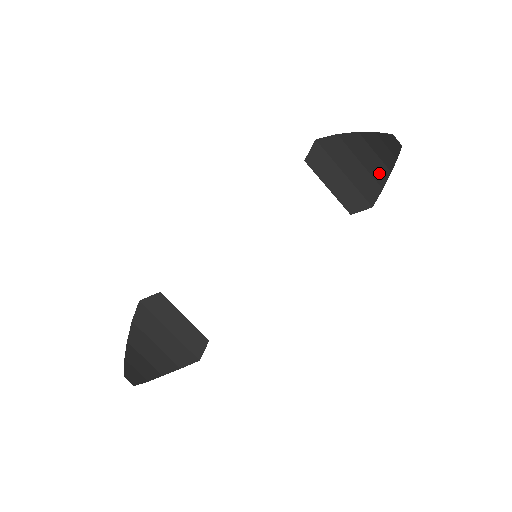
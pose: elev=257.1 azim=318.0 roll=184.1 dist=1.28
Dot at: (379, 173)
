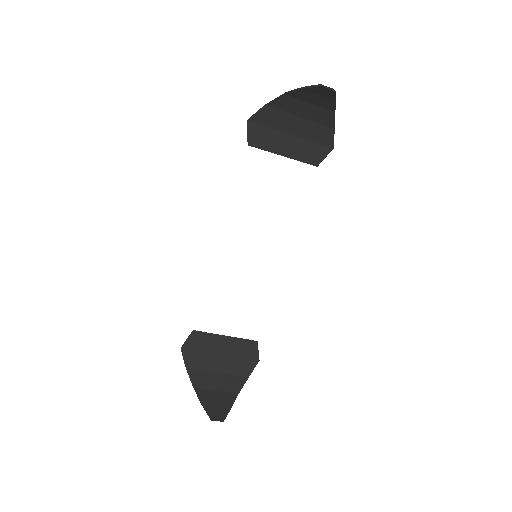
Dot at: (324, 118)
